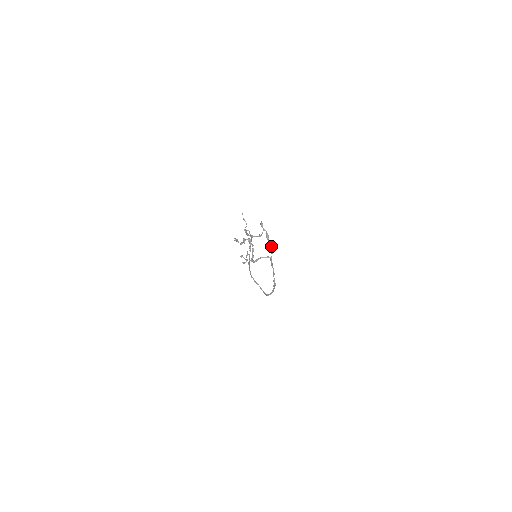
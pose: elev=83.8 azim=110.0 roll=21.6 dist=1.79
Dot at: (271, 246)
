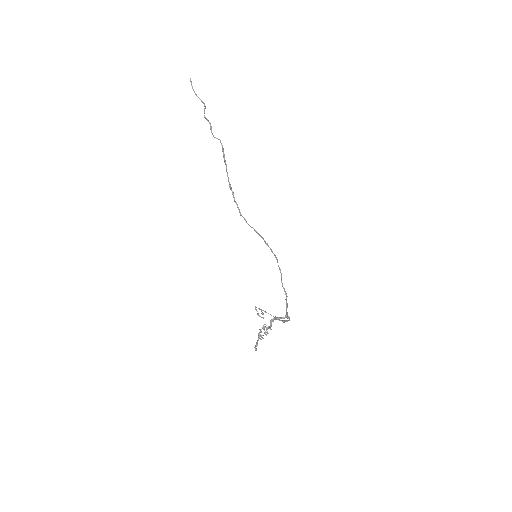
Dot at: occluded
